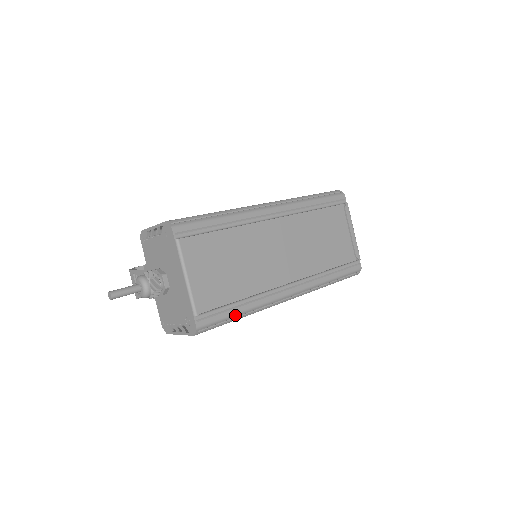
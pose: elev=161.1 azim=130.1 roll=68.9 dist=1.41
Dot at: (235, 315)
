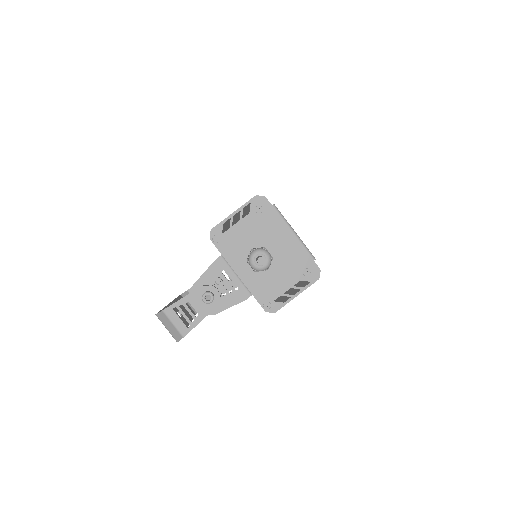
Dot at: occluded
